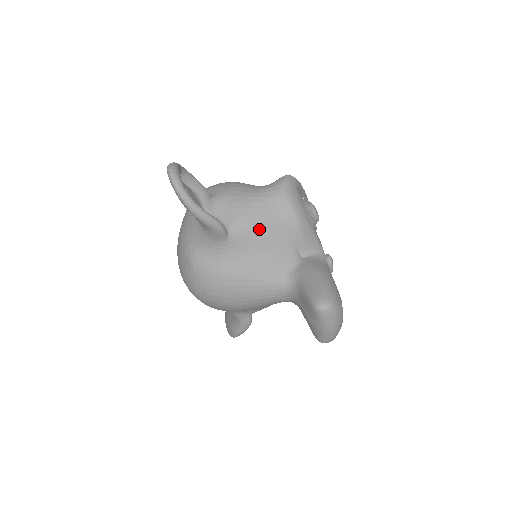
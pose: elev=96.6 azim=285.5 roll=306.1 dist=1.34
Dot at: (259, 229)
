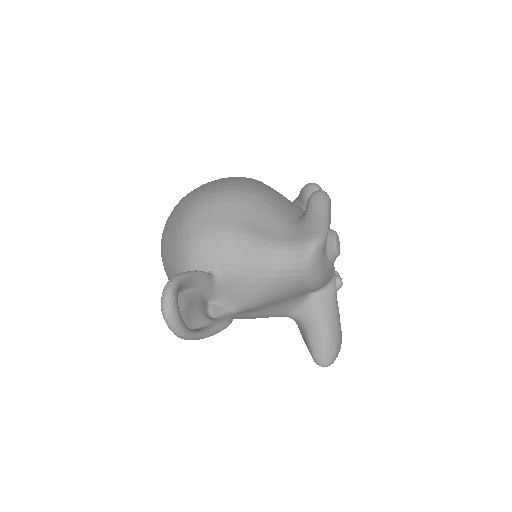
Dot at: (270, 302)
